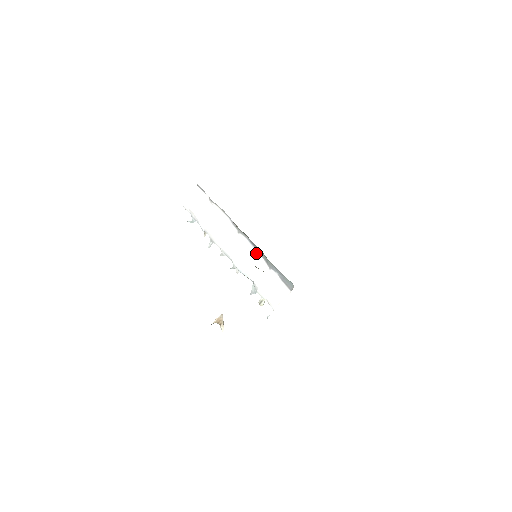
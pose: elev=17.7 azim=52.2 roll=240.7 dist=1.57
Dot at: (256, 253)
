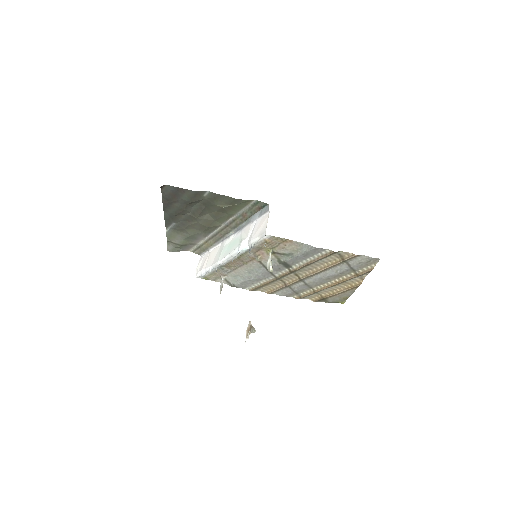
Dot at: (242, 230)
